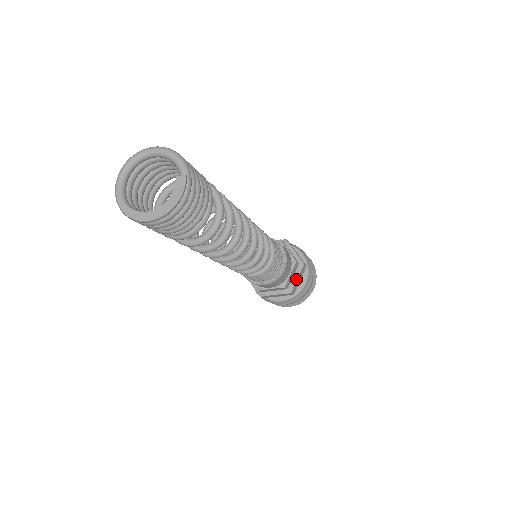
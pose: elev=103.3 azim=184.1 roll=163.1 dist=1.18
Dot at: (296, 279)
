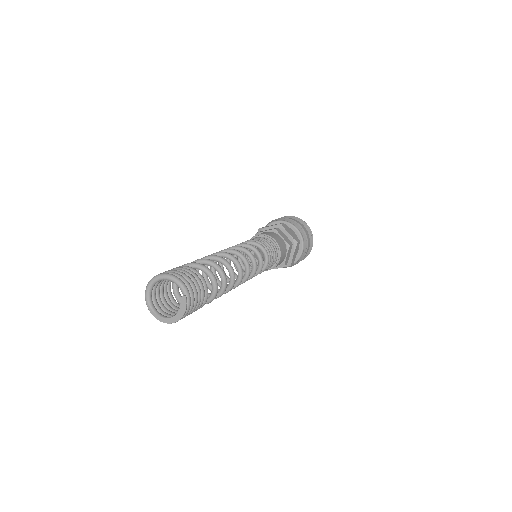
Dot at: (293, 255)
